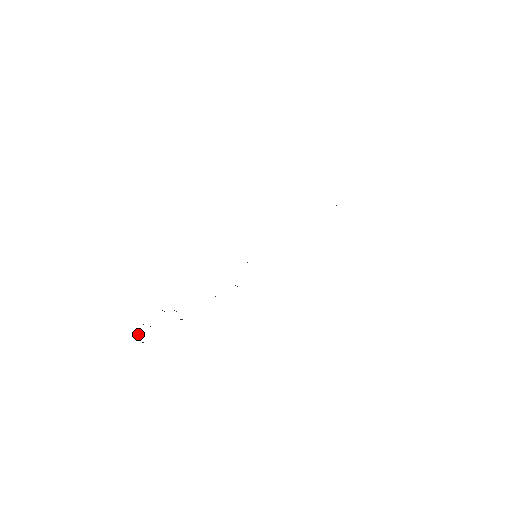
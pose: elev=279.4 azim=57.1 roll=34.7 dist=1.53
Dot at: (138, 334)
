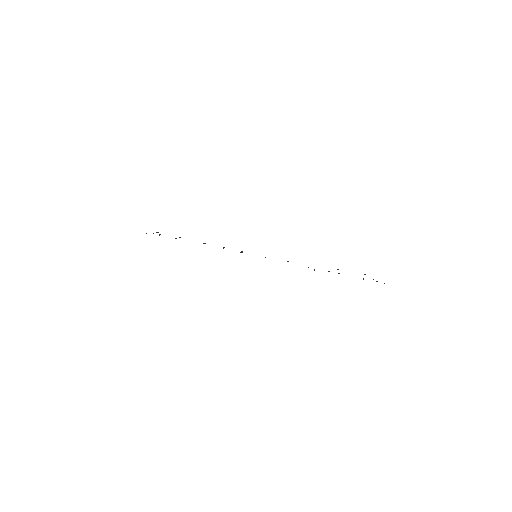
Dot at: occluded
